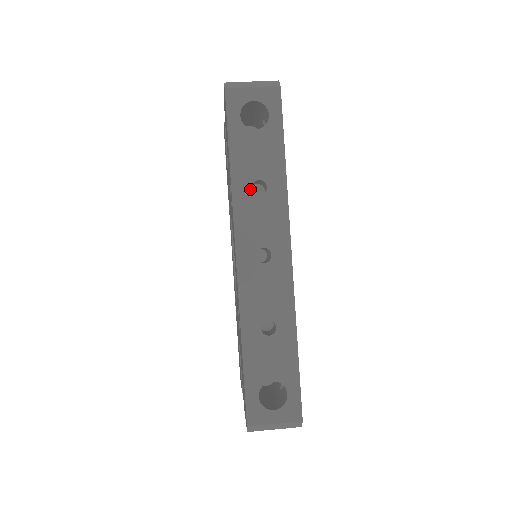
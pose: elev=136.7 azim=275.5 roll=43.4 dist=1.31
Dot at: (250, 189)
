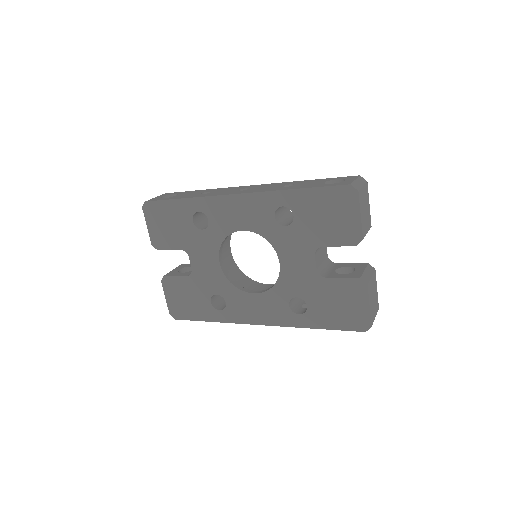
Dot at: (203, 194)
